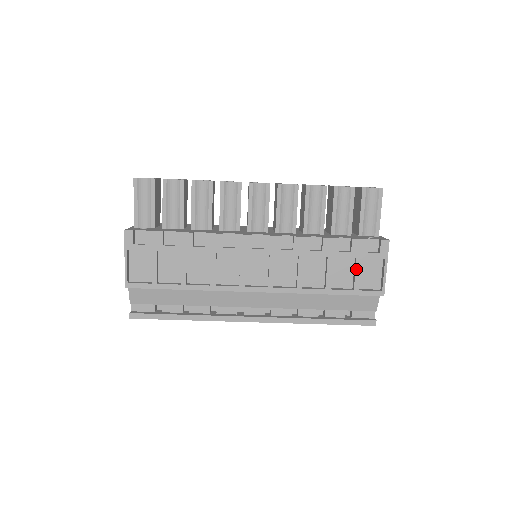
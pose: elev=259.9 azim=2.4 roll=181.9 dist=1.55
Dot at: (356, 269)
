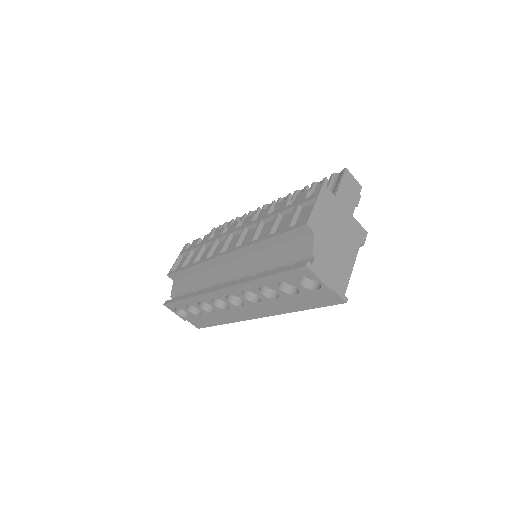
Dot at: (292, 213)
